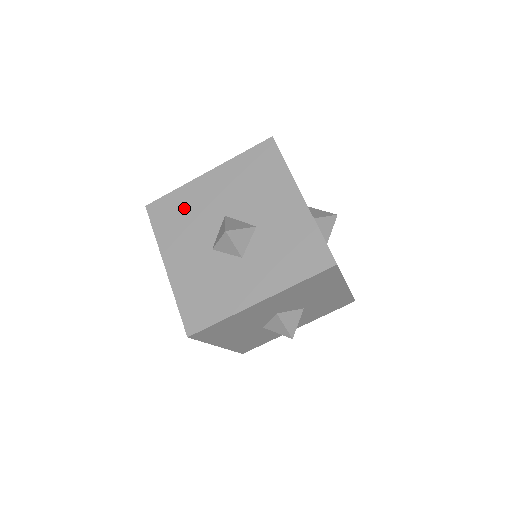
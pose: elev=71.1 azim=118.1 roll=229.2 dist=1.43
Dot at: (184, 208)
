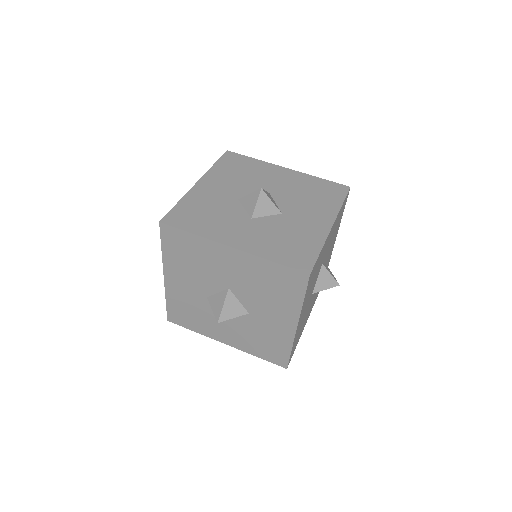
Dot at: (249, 170)
